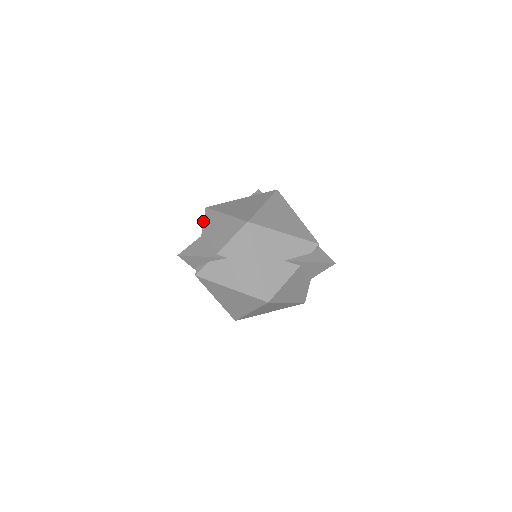
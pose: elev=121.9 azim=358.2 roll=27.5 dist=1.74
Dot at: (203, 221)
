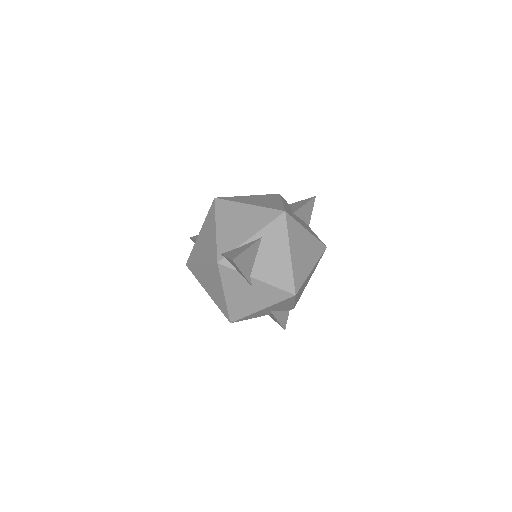
Dot at: (271, 222)
